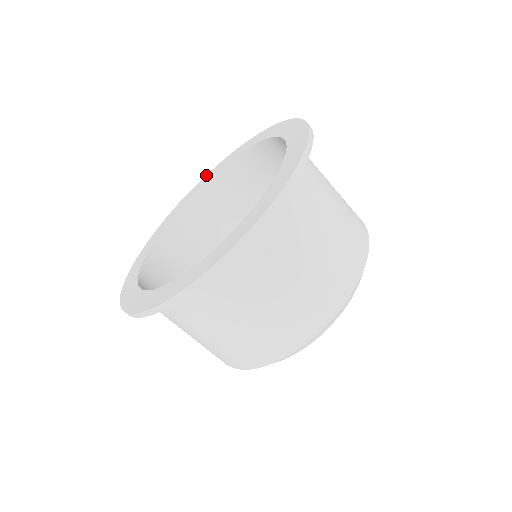
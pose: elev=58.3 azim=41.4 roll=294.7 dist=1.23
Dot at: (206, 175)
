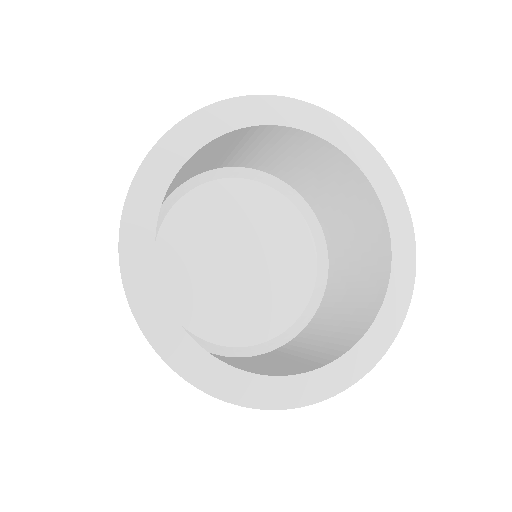
Dot at: (212, 106)
